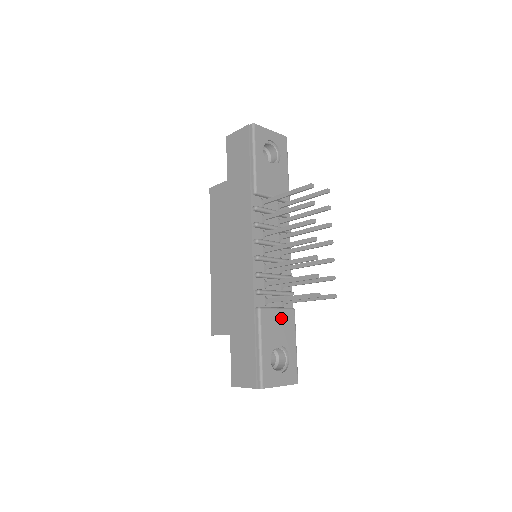
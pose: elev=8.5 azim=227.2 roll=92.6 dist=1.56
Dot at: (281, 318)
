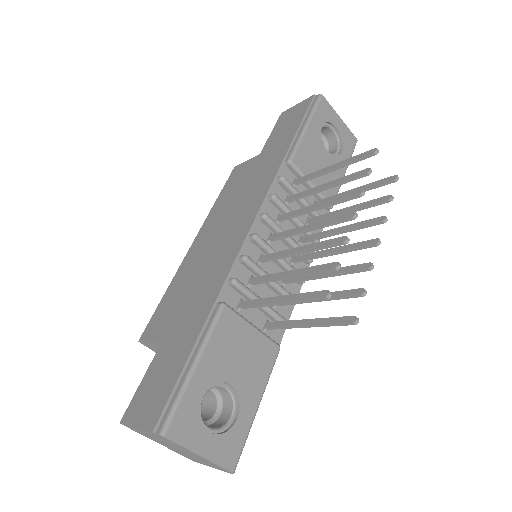
Dot at: (252, 344)
